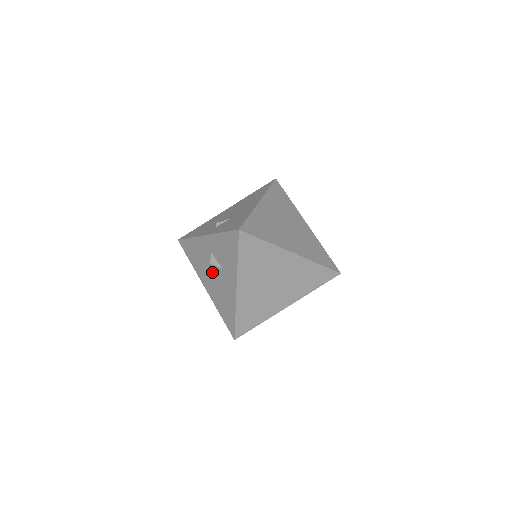
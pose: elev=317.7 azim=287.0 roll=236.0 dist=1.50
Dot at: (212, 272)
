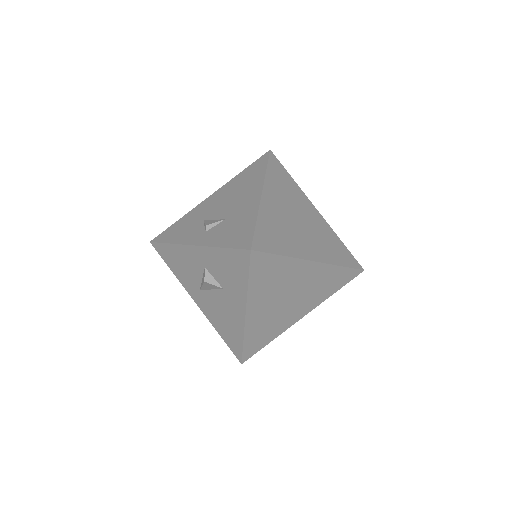
Dot at: (206, 289)
